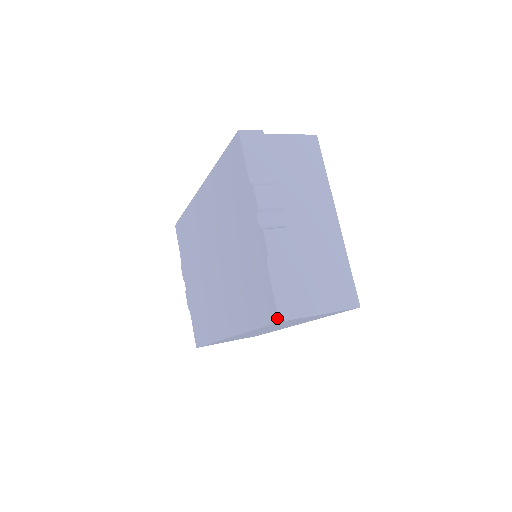
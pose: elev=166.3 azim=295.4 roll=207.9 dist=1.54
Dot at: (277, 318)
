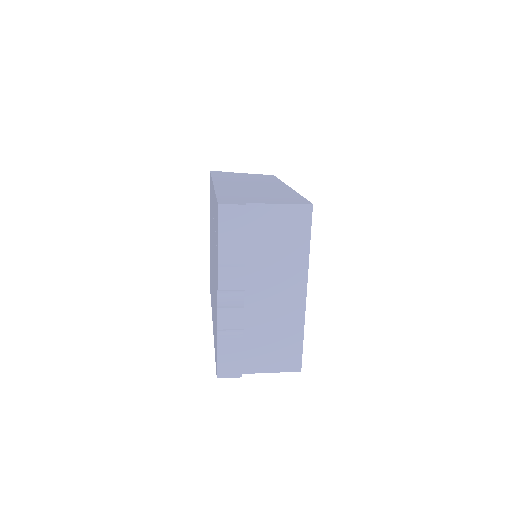
Dot at: (216, 374)
